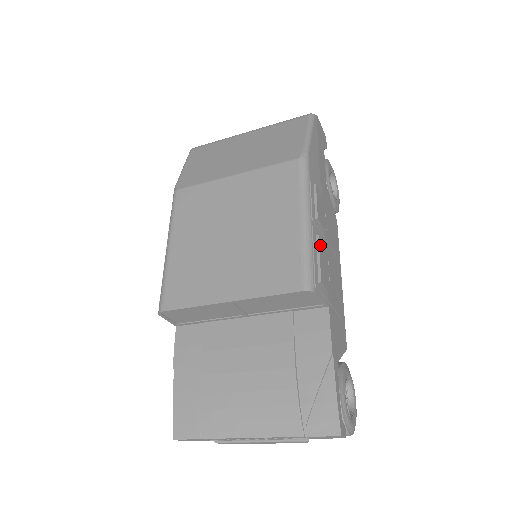
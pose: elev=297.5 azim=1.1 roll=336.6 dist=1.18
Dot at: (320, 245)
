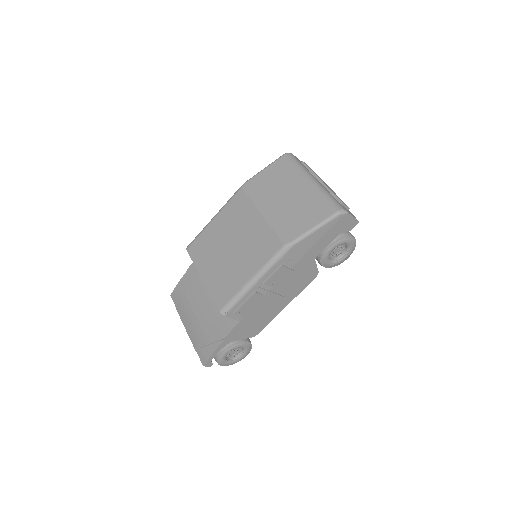
Dot at: (253, 296)
